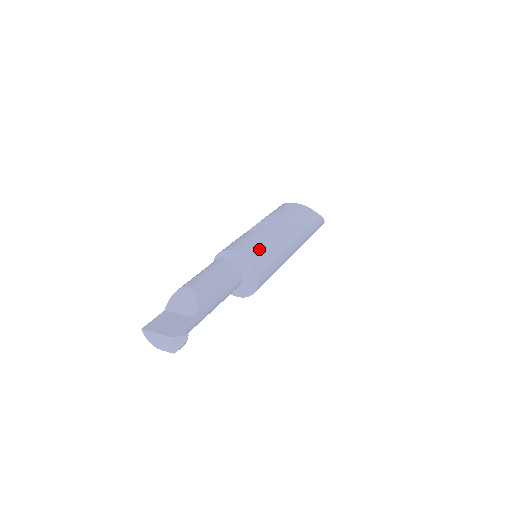
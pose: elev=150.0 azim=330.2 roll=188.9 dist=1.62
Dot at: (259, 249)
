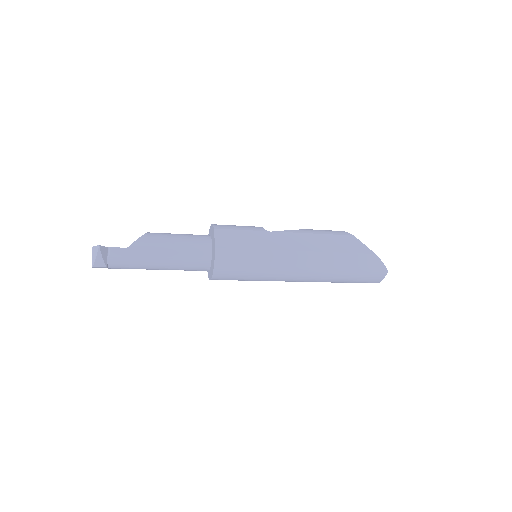
Dot at: (238, 230)
